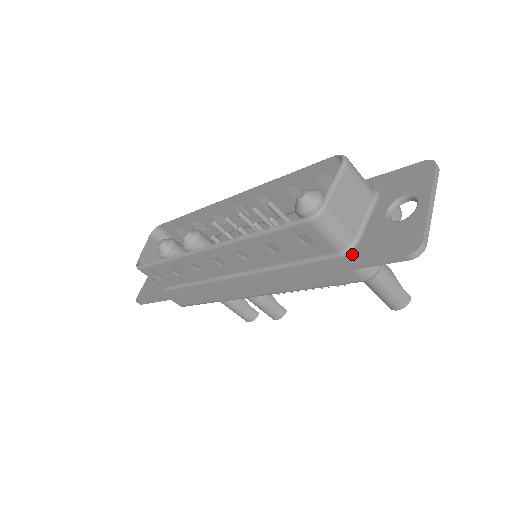
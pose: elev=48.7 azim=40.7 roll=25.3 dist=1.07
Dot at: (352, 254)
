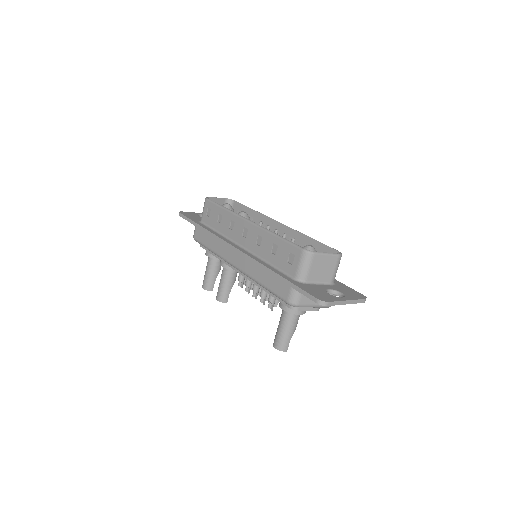
Dot at: (299, 283)
